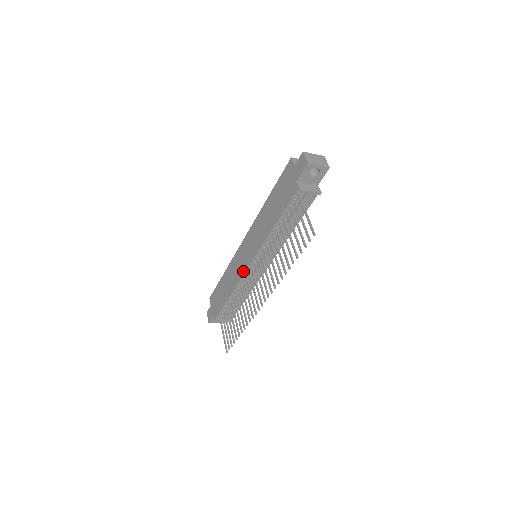
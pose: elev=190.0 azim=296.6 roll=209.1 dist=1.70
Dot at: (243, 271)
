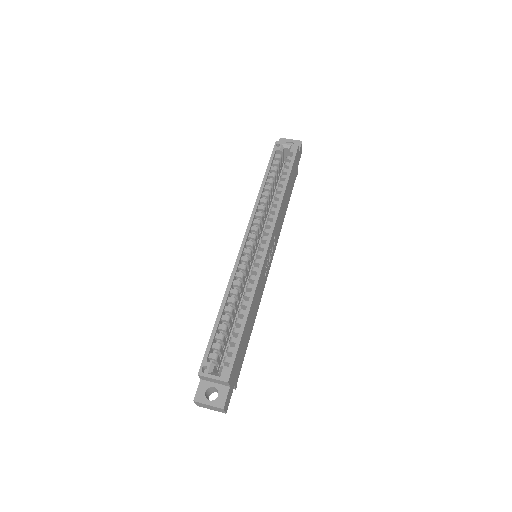
Dot at: occluded
